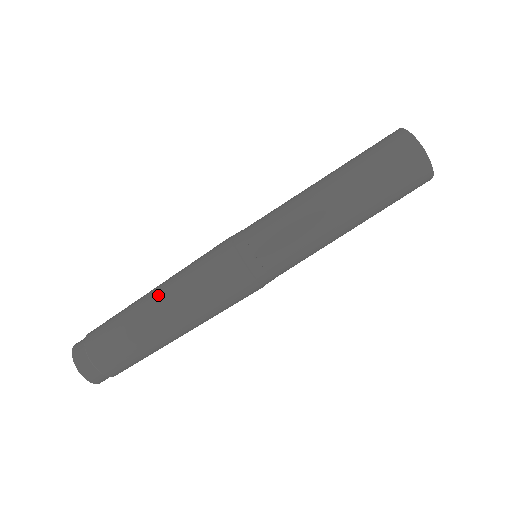
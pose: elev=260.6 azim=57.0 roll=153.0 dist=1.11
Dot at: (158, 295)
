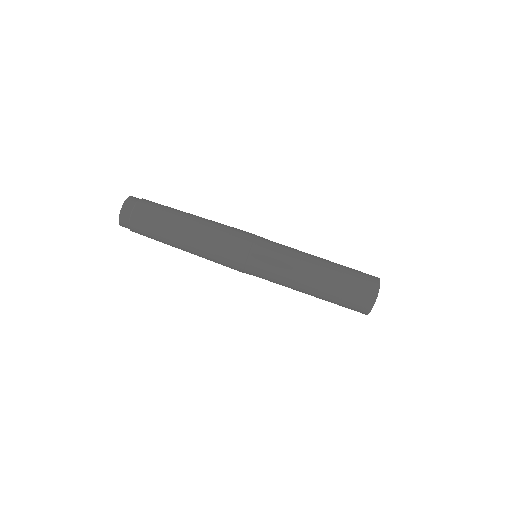
Dot at: (198, 217)
